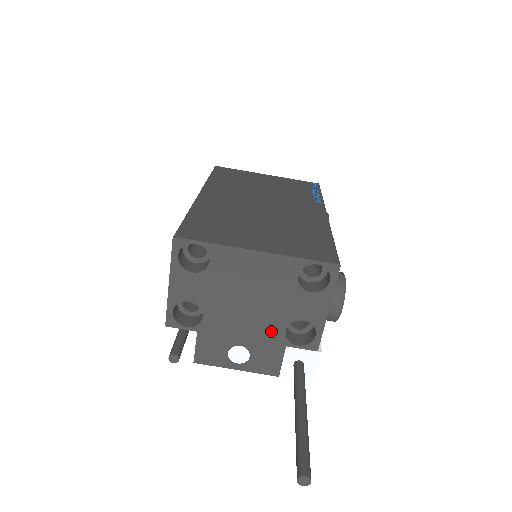
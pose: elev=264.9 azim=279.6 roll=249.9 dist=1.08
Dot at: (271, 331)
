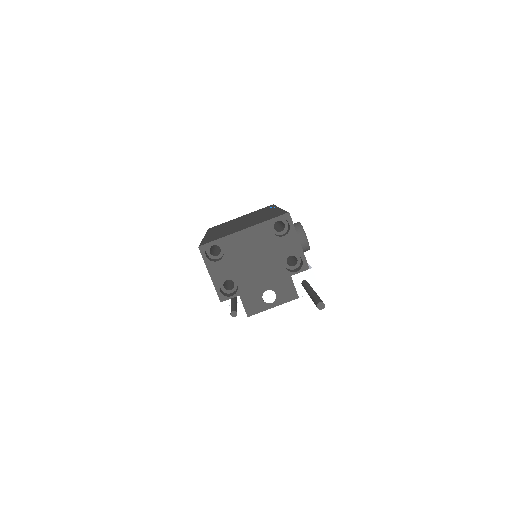
Dot at: (277, 271)
